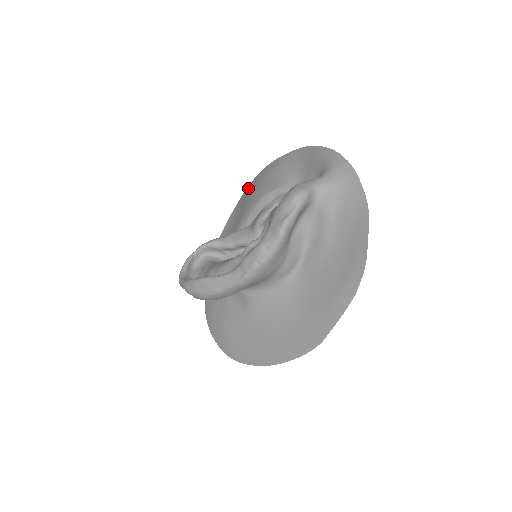
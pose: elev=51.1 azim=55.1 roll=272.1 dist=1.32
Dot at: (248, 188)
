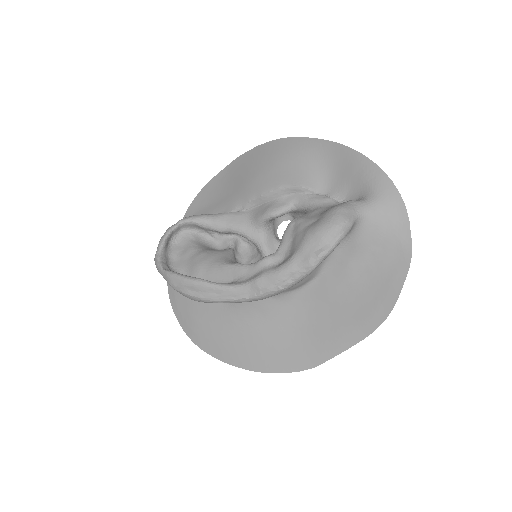
Dot at: (247, 156)
